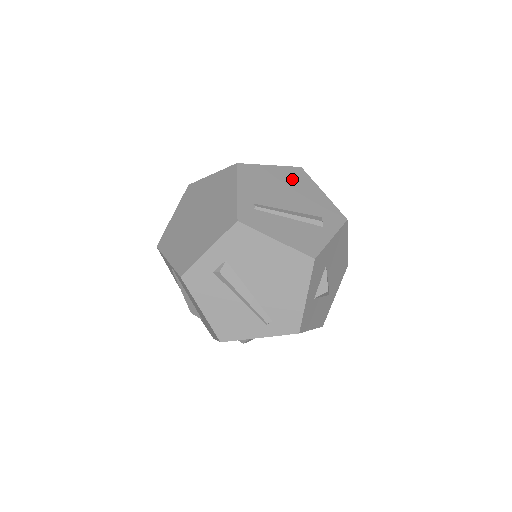
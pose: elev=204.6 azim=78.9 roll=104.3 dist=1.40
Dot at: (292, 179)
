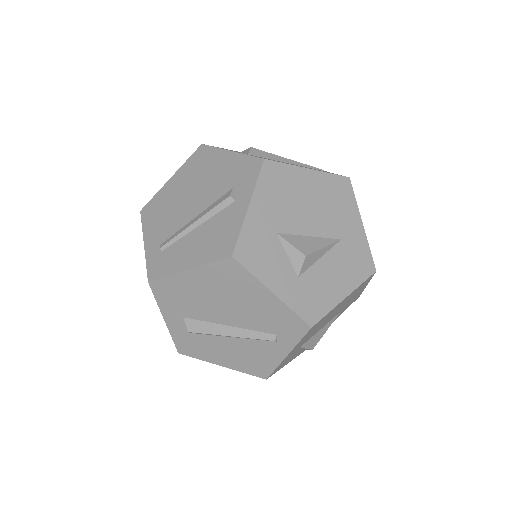
Dot at: (194, 171)
